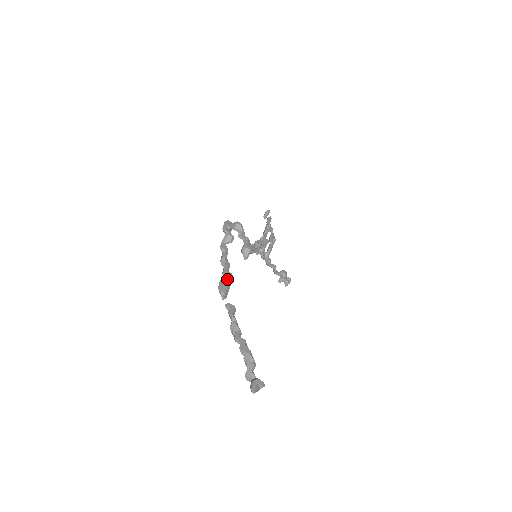
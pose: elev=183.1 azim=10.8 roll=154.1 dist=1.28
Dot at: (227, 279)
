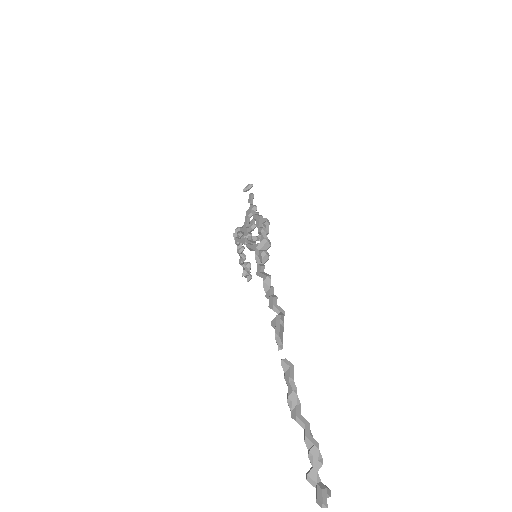
Dot at: (282, 320)
